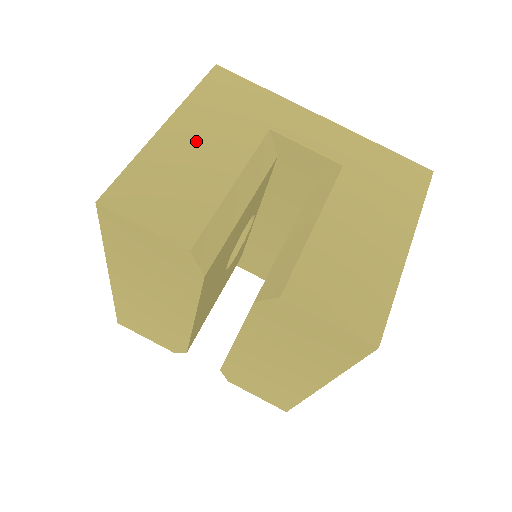
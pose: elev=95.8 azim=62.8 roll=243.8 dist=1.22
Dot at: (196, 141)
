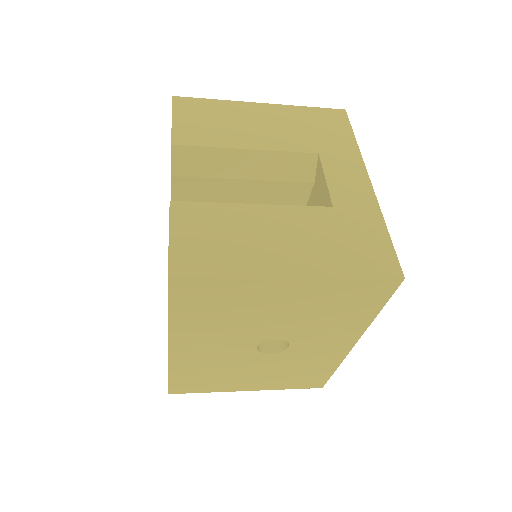
Dot at: (264, 121)
